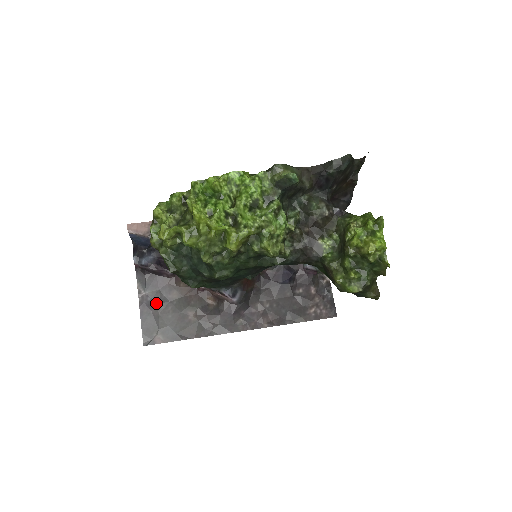
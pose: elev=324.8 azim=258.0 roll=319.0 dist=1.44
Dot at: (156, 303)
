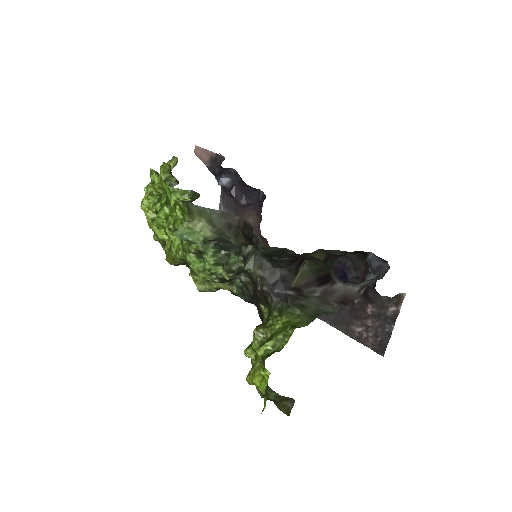
Dot at: occluded
